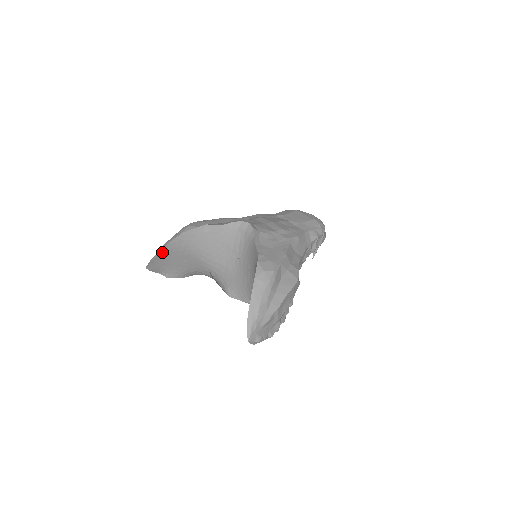
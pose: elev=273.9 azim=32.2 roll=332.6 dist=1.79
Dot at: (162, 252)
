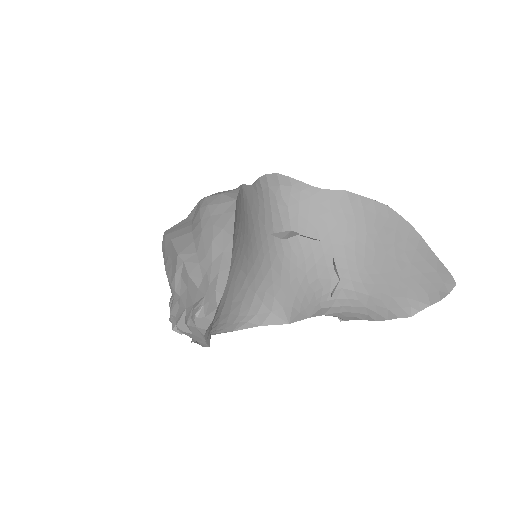
Dot at: (230, 251)
